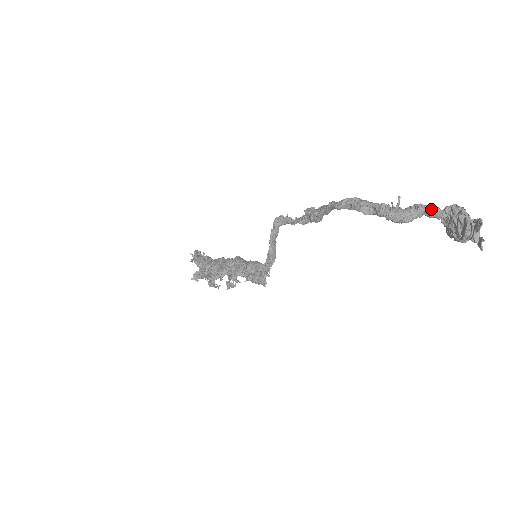
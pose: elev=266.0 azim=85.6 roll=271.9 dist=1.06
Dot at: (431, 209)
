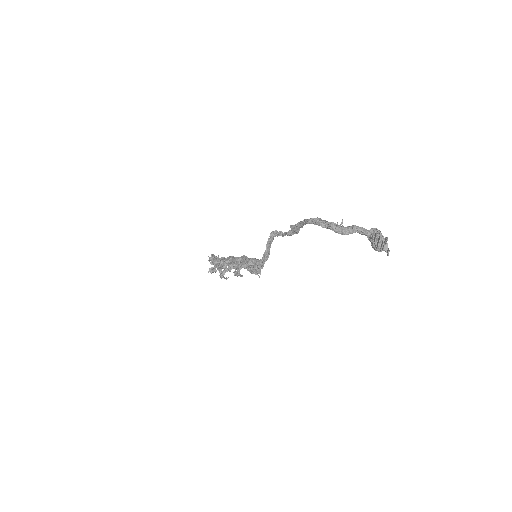
Dot at: (361, 229)
